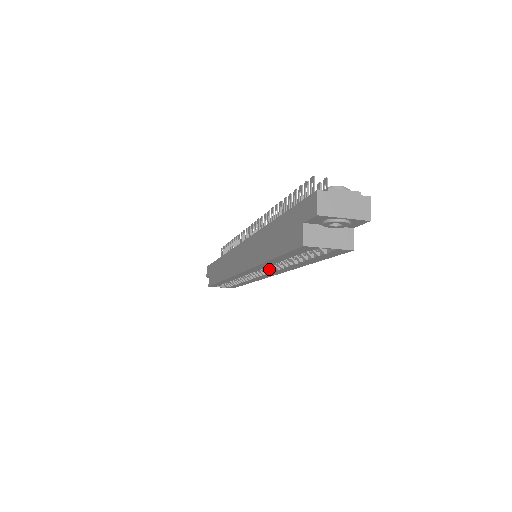
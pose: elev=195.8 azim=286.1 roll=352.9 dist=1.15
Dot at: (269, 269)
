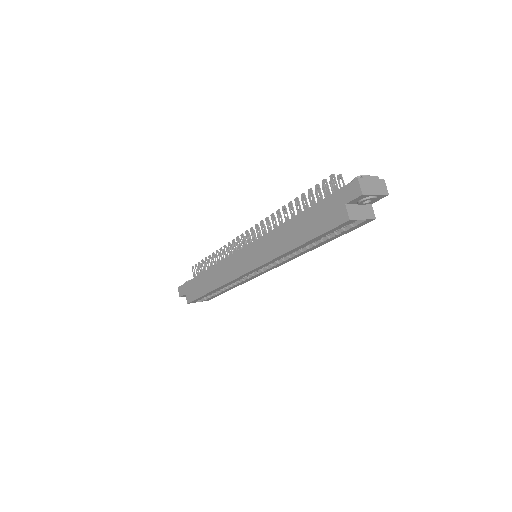
Dot at: (276, 261)
